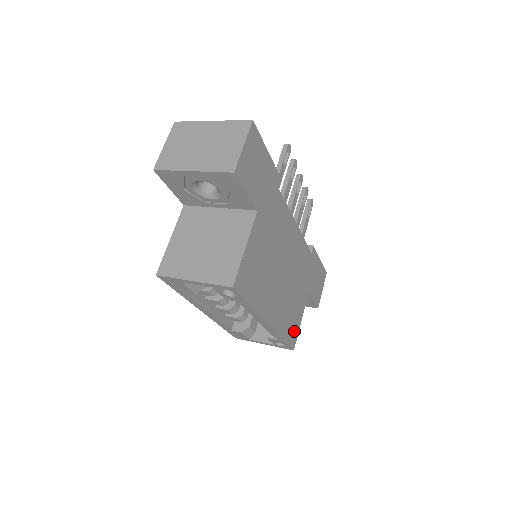
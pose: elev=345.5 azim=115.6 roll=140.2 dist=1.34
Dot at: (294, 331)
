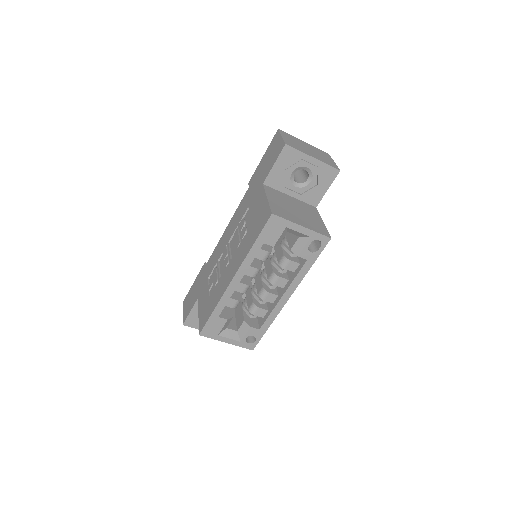
Dot at: occluded
